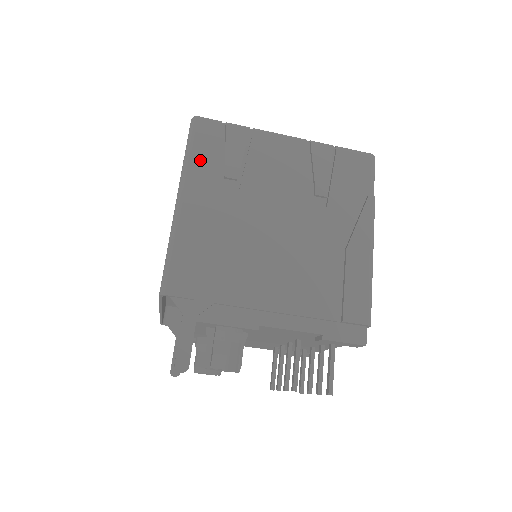
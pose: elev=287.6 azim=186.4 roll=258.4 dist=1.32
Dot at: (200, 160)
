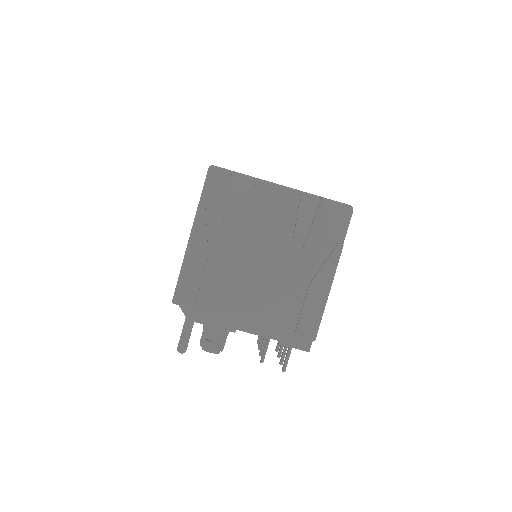
Dot at: (210, 205)
